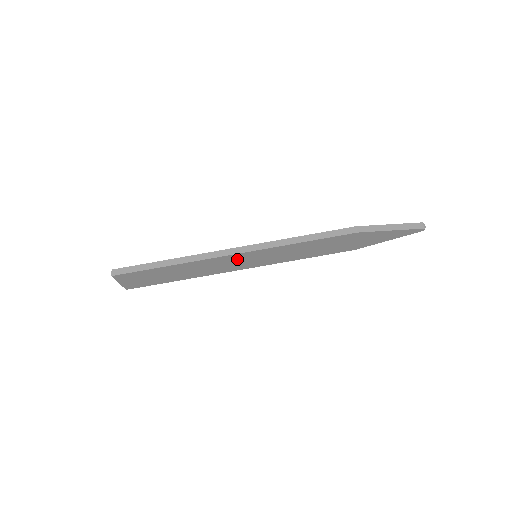
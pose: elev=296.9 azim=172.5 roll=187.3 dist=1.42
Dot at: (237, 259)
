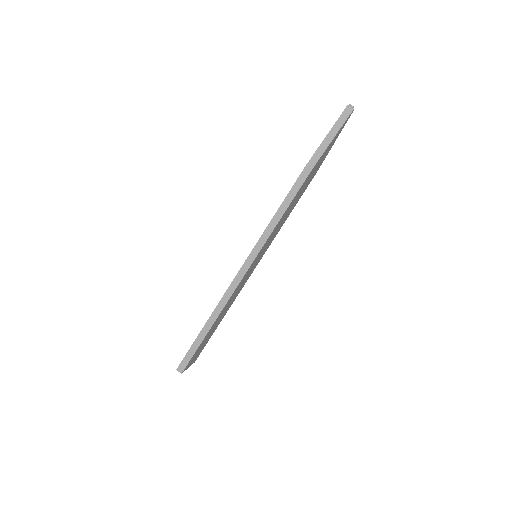
Dot at: (247, 274)
